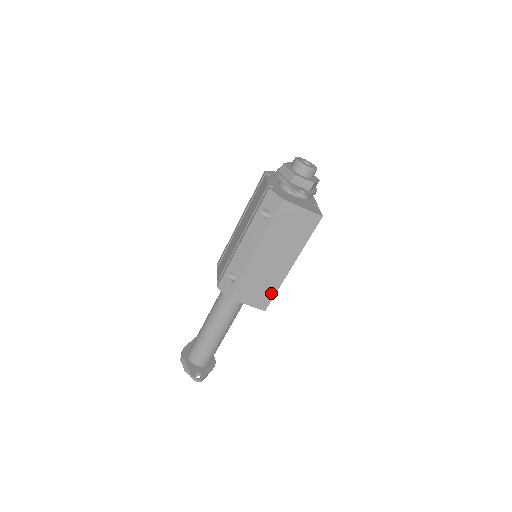
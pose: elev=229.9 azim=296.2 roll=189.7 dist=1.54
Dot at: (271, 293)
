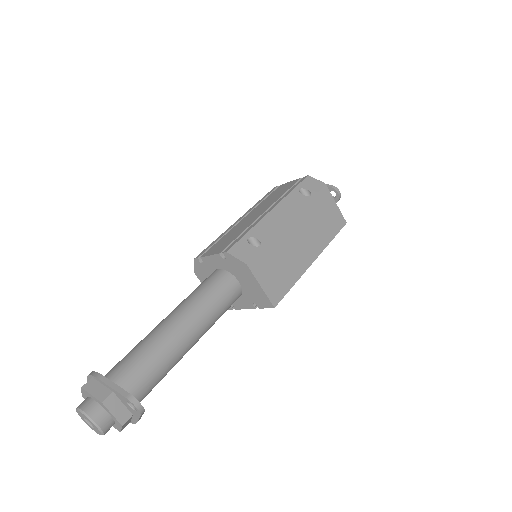
Dot at: (287, 284)
